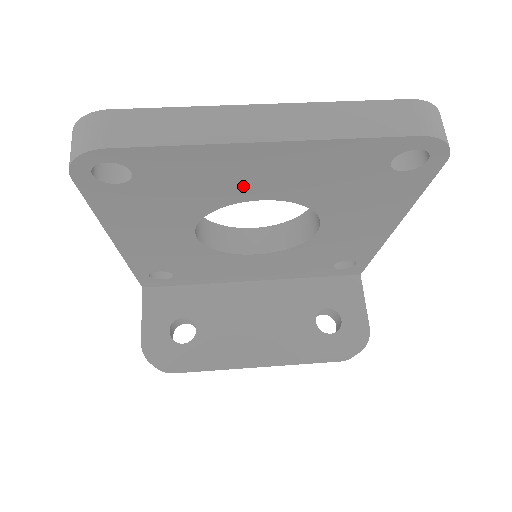
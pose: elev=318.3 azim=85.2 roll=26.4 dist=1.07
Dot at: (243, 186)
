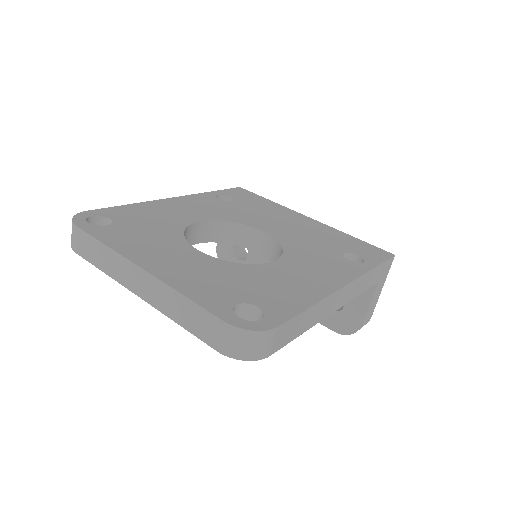
Dot at: occluded
